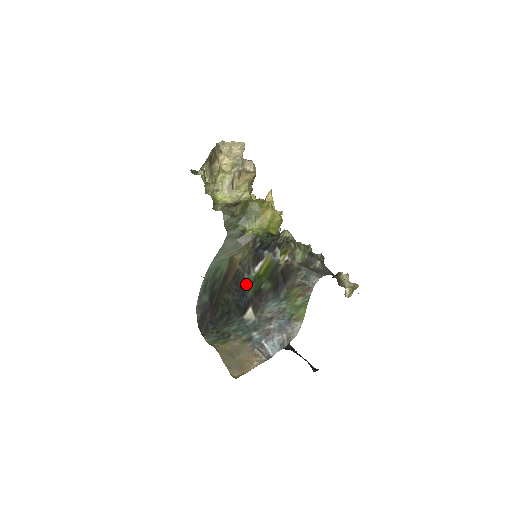
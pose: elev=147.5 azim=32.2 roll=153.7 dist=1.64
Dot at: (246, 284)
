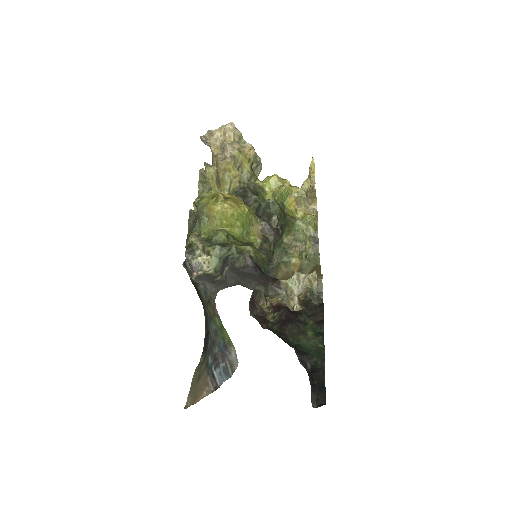
Dot at: occluded
